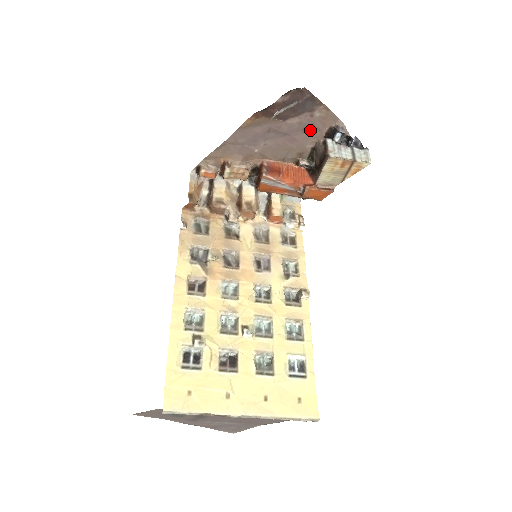
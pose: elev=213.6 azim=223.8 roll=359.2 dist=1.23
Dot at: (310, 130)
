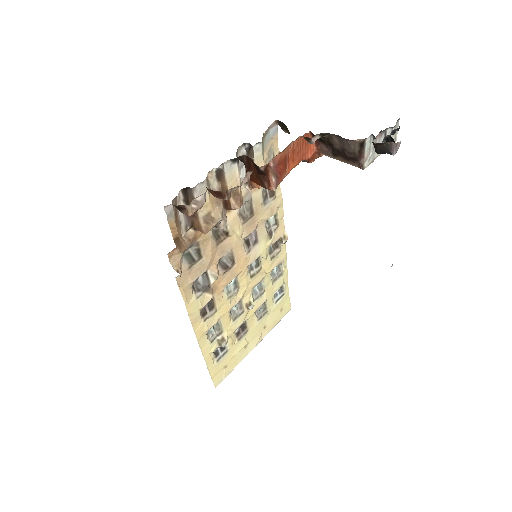
Dot at: occluded
